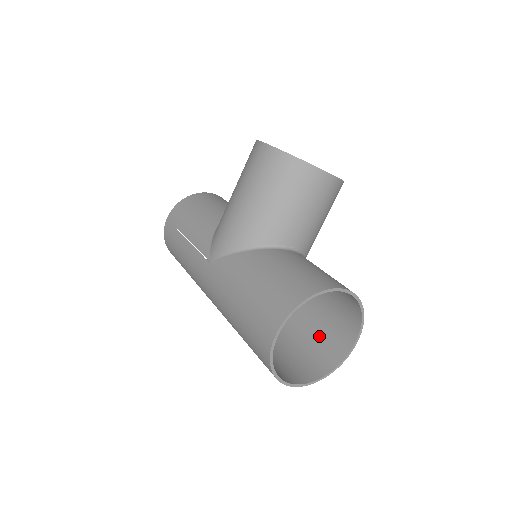
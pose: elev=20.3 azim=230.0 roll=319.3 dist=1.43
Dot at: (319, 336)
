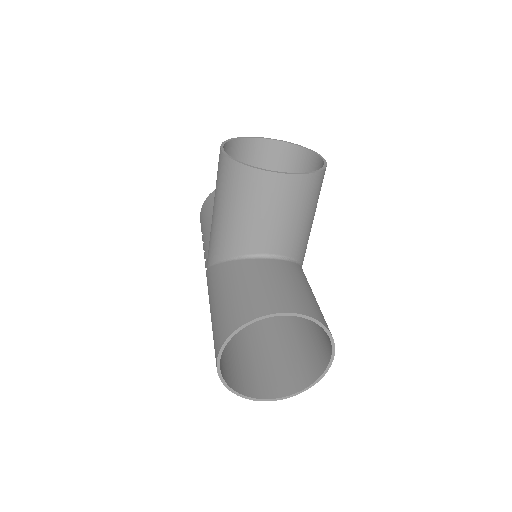
Dot at: (311, 343)
